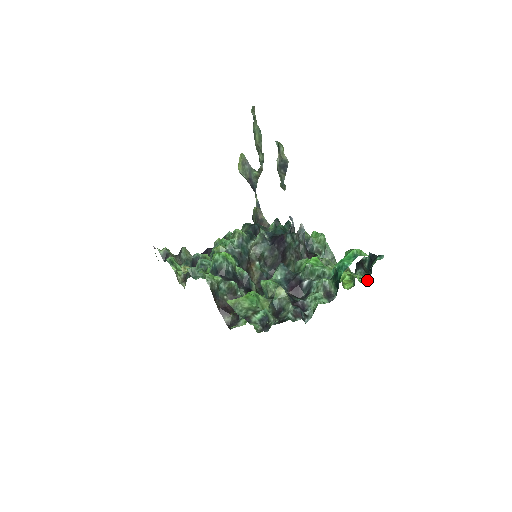
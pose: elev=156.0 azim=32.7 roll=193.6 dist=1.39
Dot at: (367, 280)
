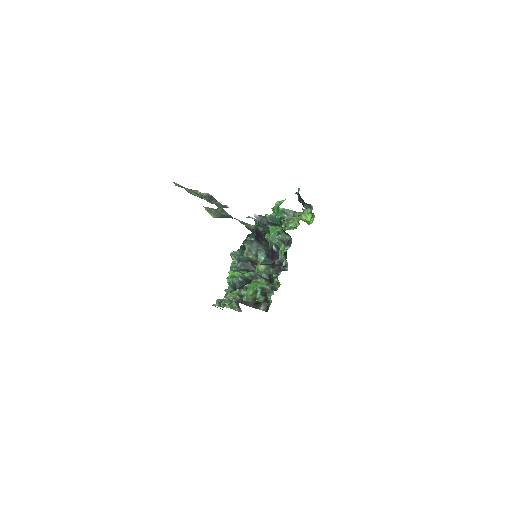
Dot at: (312, 208)
